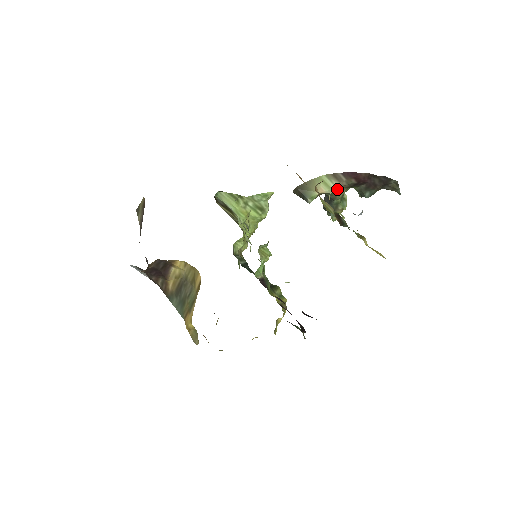
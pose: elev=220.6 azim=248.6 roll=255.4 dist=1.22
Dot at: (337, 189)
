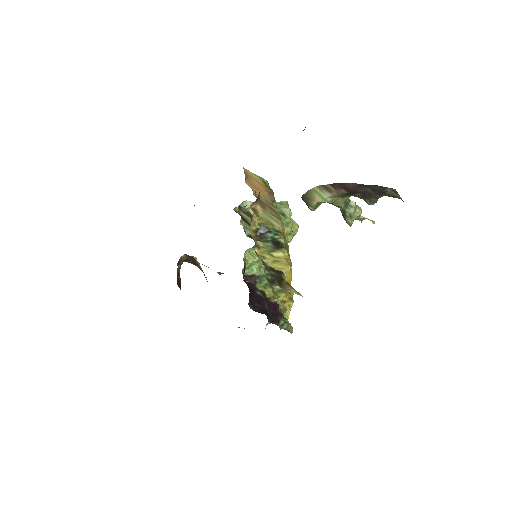
Dot at: (331, 199)
